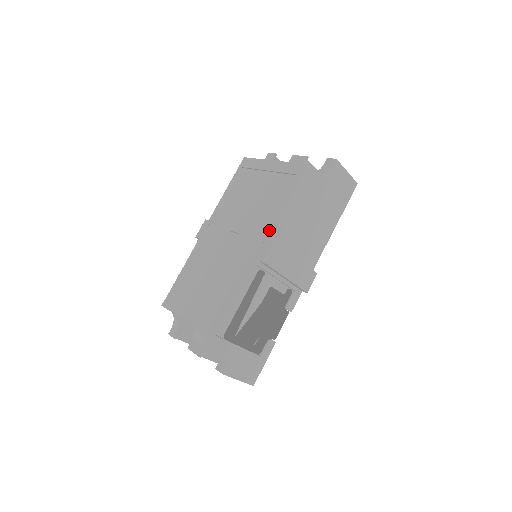
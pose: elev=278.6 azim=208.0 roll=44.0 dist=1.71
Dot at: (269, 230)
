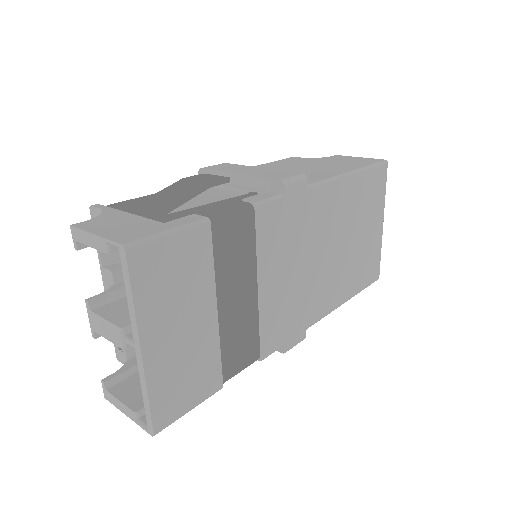
Dot at: occluded
